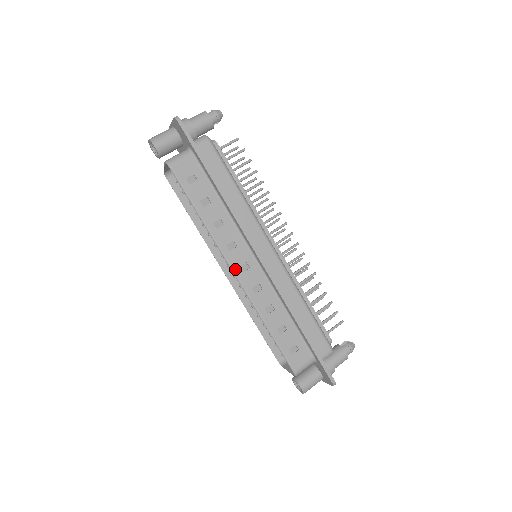
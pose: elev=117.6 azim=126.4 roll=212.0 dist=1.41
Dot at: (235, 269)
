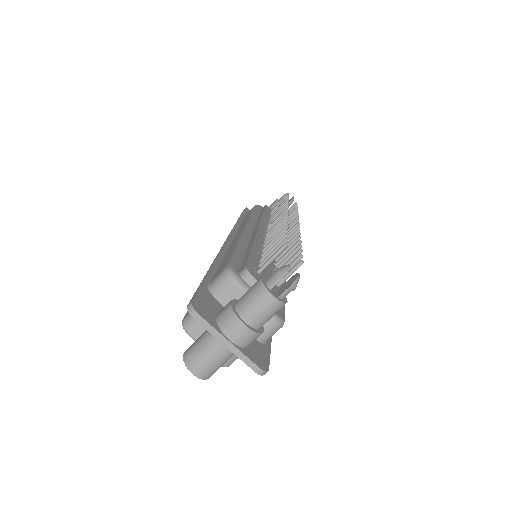
Dot at: occluded
